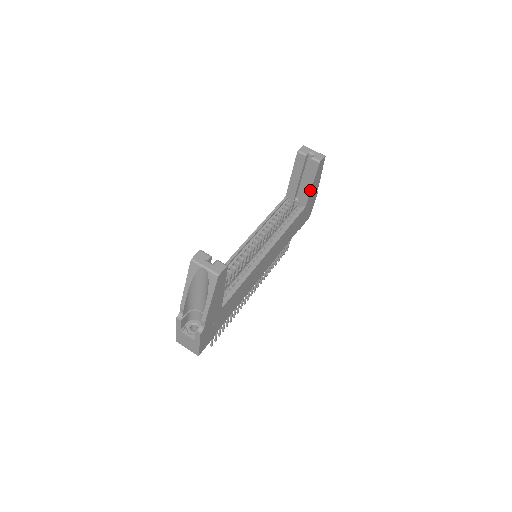
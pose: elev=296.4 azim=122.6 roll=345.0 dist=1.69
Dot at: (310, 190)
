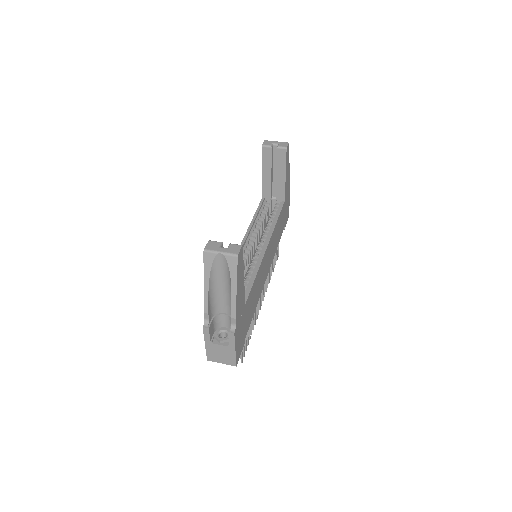
Dot at: (284, 181)
